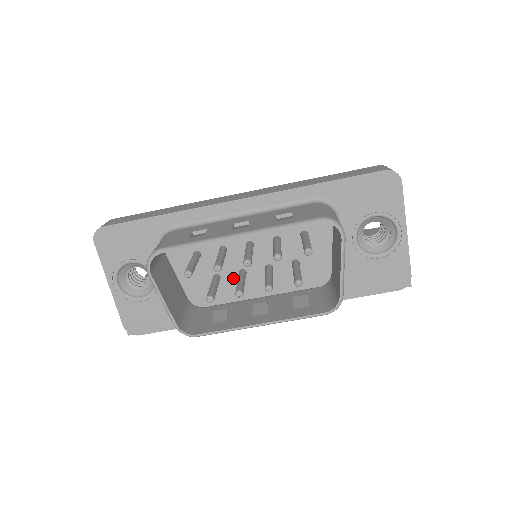
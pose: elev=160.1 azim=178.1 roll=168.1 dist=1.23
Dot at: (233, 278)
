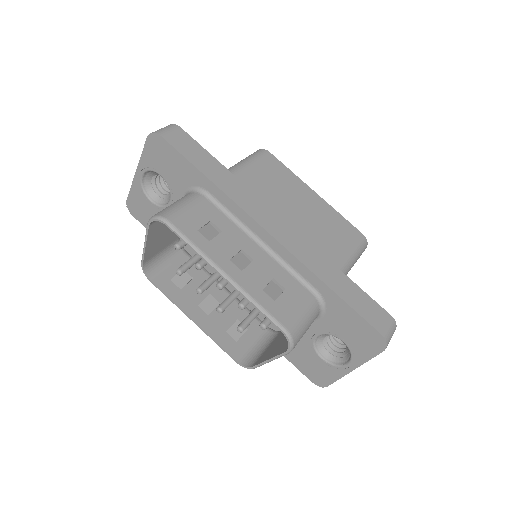
Dot at: occluded
